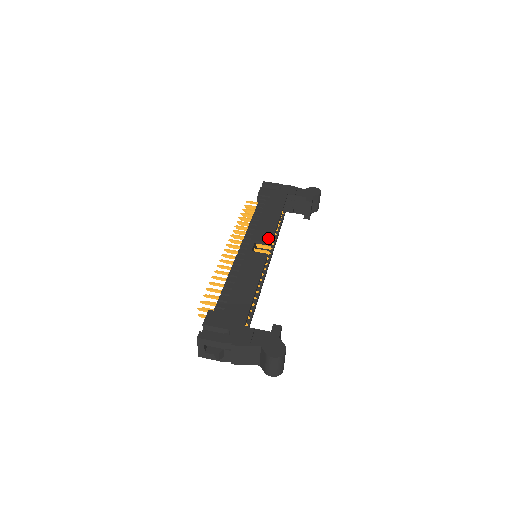
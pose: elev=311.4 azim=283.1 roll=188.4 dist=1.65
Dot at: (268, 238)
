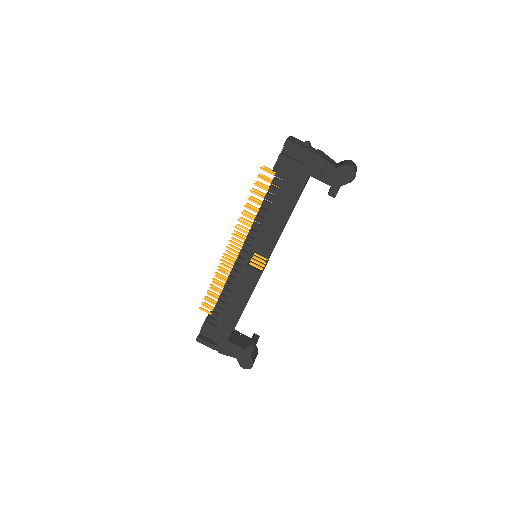
Dot at: (267, 252)
